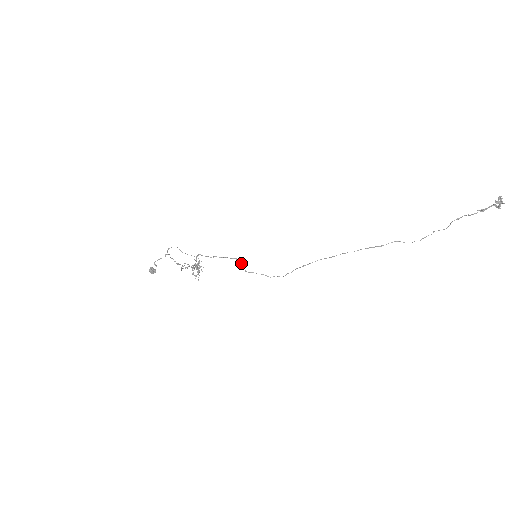
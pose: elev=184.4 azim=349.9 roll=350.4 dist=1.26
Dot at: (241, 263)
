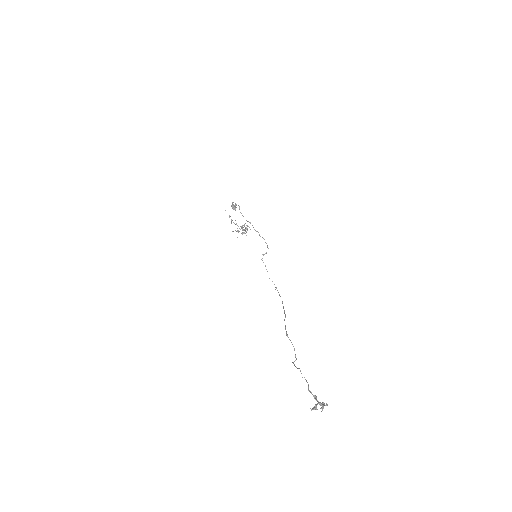
Dot at: (266, 252)
